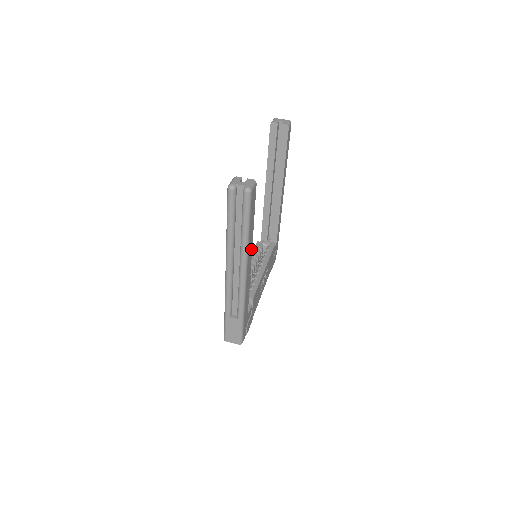
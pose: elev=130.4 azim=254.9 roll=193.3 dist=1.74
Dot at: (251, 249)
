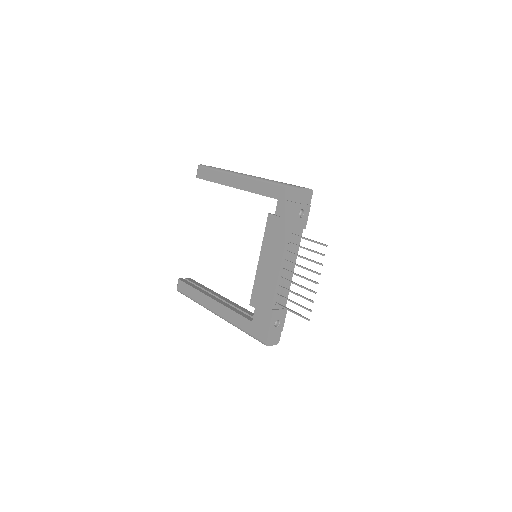
Dot at: occluded
